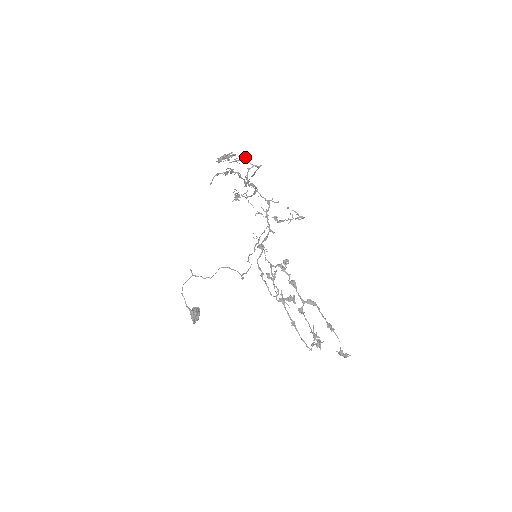
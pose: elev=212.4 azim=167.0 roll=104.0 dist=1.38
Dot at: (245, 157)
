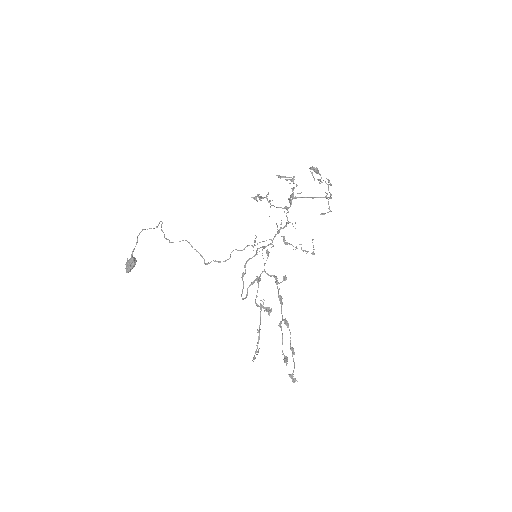
Dot at: occluded
